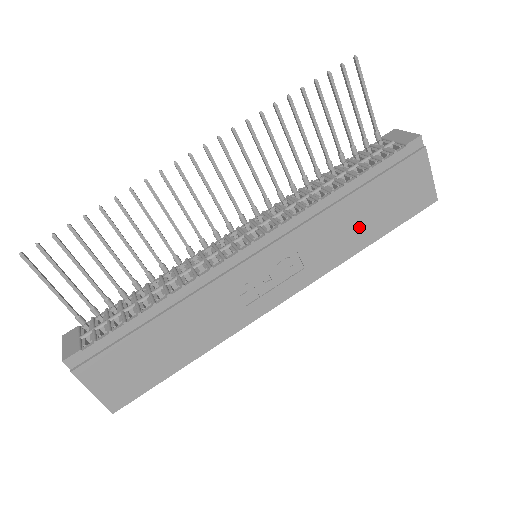
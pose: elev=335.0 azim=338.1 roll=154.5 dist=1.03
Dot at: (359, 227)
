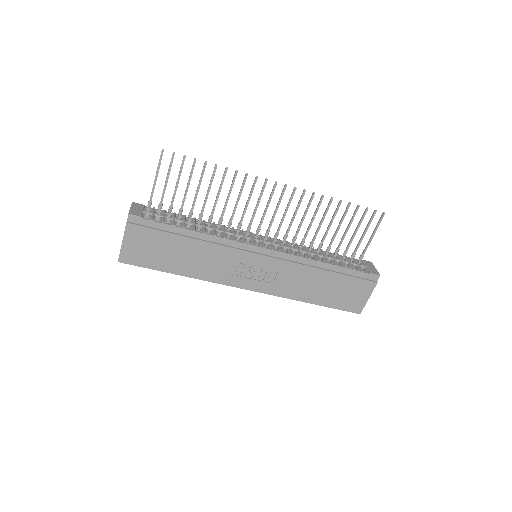
Dot at: (315, 290)
